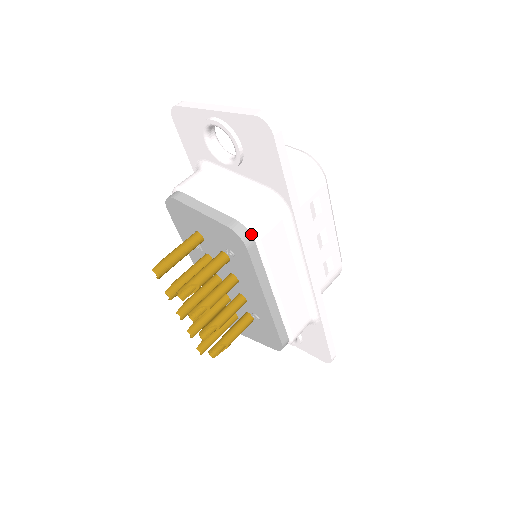
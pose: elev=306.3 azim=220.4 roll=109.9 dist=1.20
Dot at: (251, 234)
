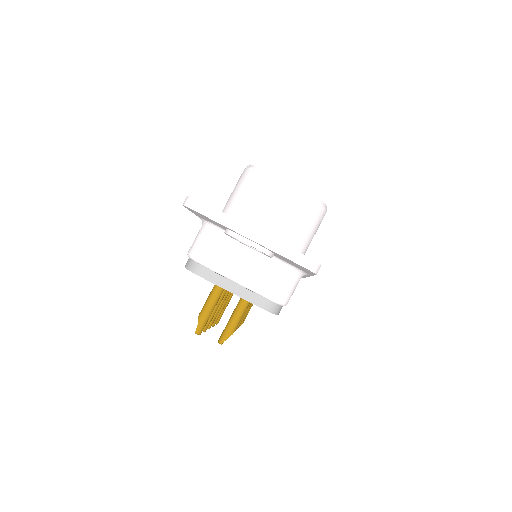
Dot at: (281, 306)
